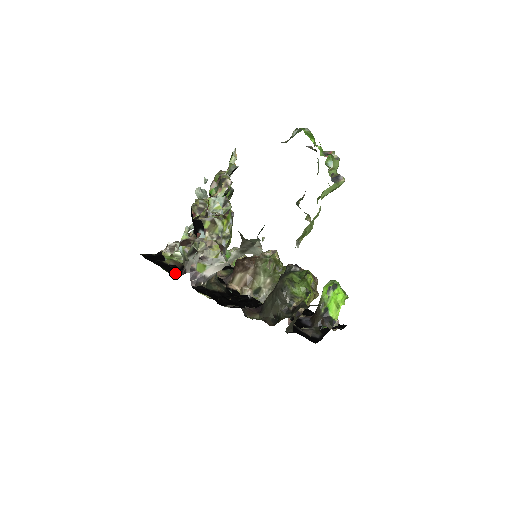
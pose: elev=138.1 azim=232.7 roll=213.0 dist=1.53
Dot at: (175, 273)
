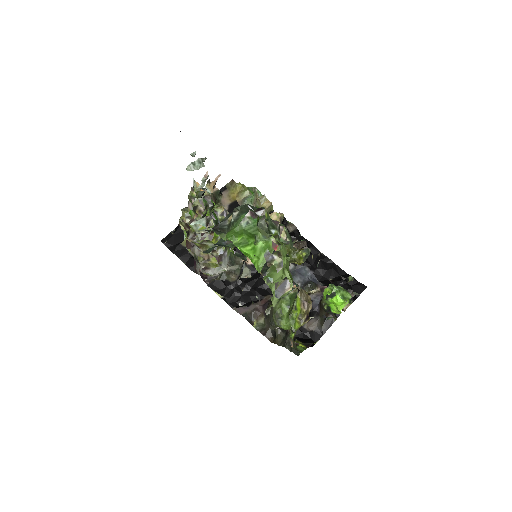
Dot at: (192, 264)
